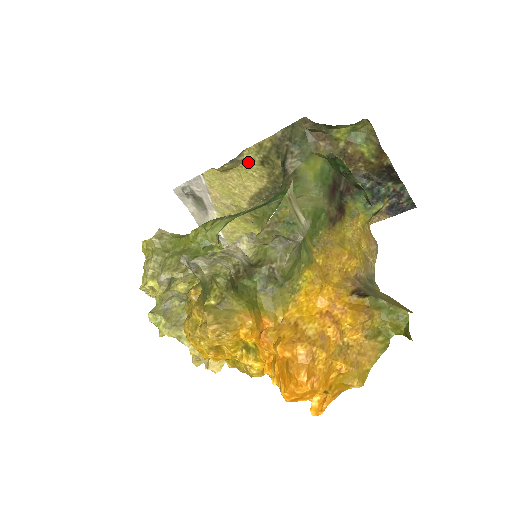
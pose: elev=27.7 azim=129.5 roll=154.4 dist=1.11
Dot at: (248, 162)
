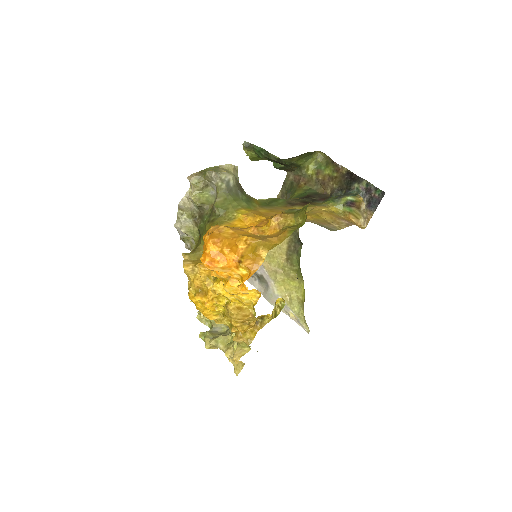
Dot at: occluded
